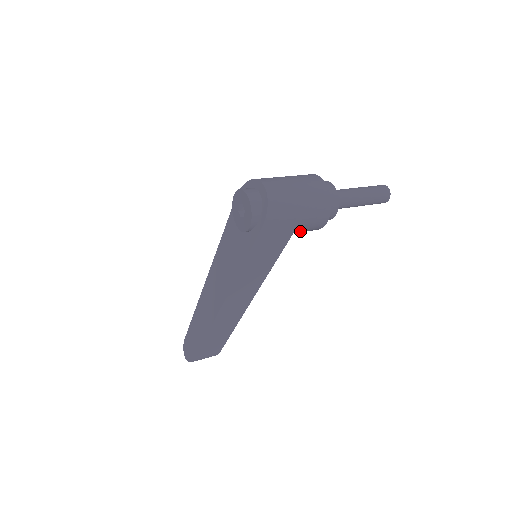
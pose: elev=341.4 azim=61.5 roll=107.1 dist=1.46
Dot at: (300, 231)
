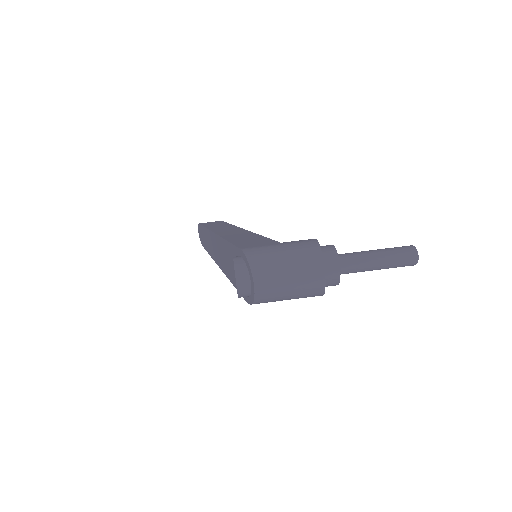
Dot at: occluded
